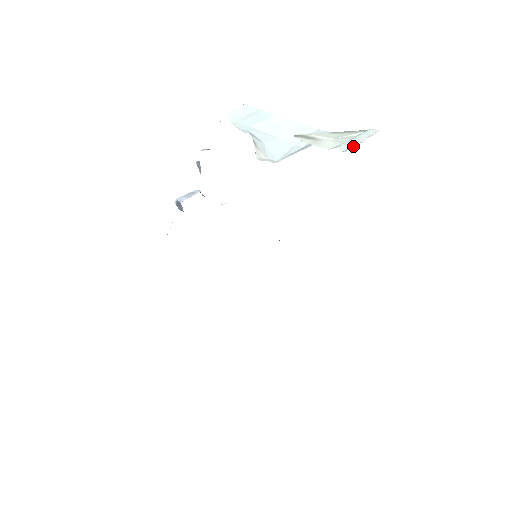
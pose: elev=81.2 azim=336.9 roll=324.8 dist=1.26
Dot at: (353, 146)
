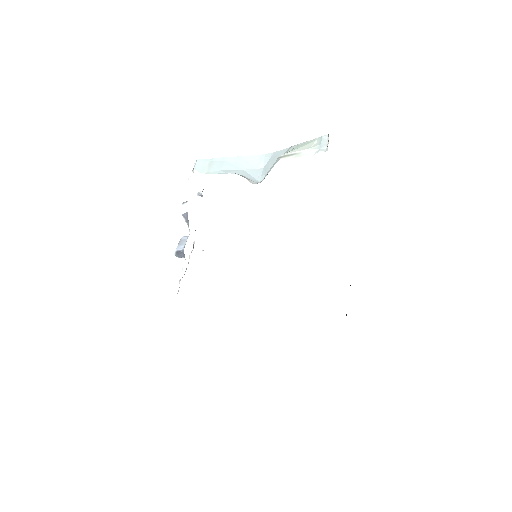
Dot at: (327, 147)
